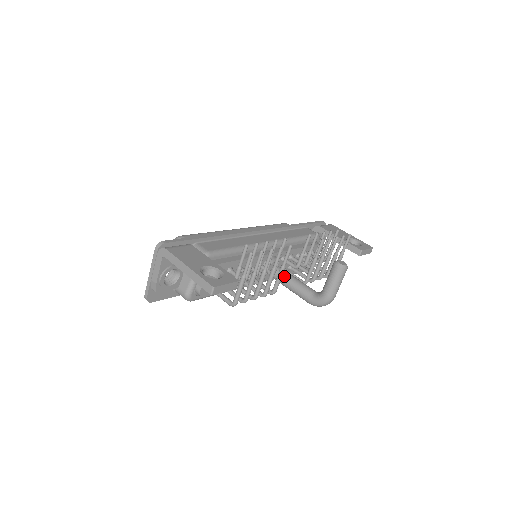
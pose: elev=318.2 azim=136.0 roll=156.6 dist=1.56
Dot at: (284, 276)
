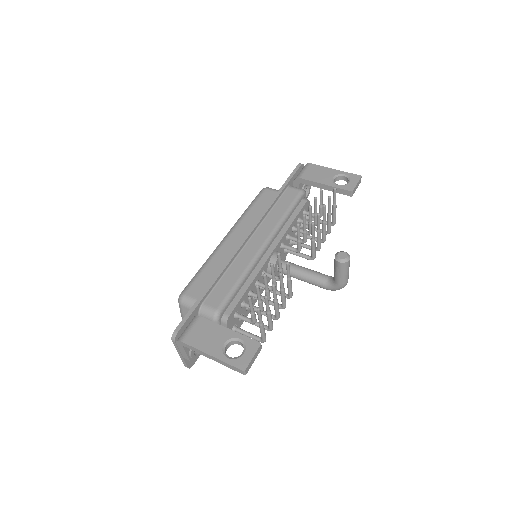
Dot at: (292, 272)
